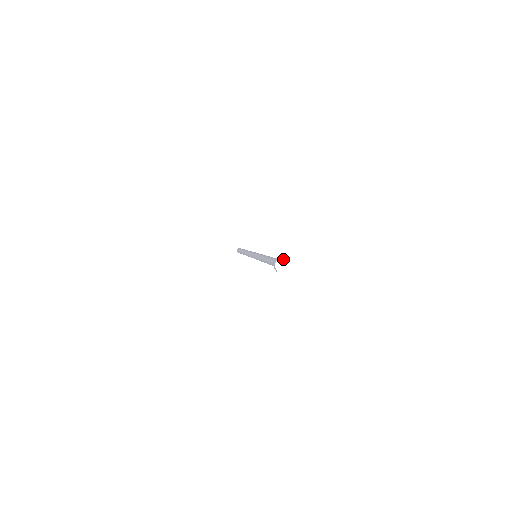
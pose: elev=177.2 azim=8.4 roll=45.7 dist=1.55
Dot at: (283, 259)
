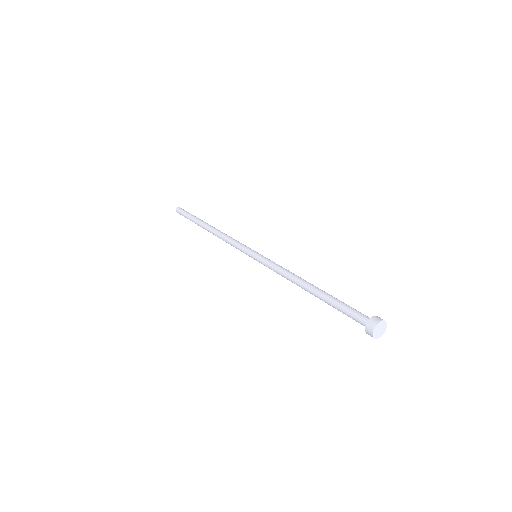
Dot at: (382, 323)
